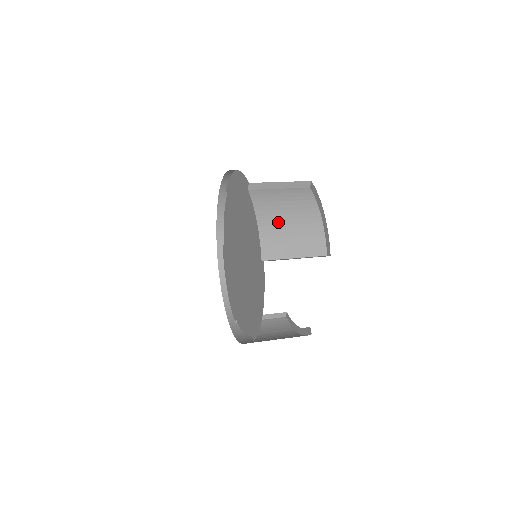
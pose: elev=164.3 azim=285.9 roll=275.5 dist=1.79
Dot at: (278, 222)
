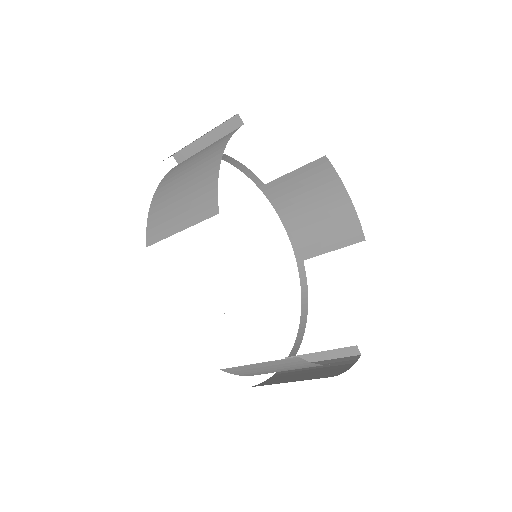
Dot at: (172, 188)
